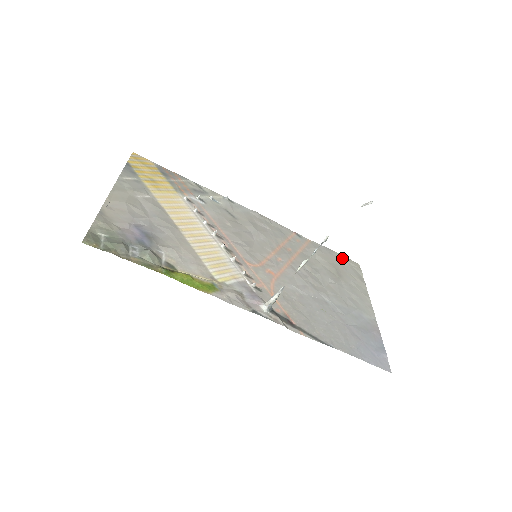
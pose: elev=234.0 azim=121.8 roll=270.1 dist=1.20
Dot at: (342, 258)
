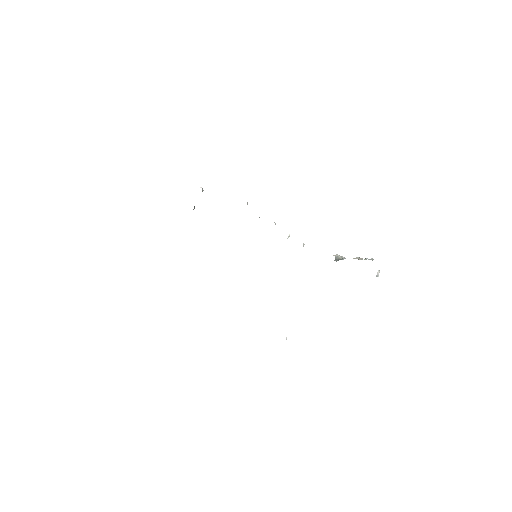
Dot at: occluded
